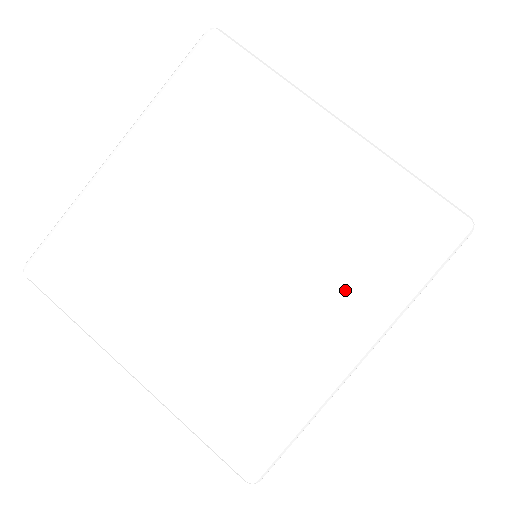
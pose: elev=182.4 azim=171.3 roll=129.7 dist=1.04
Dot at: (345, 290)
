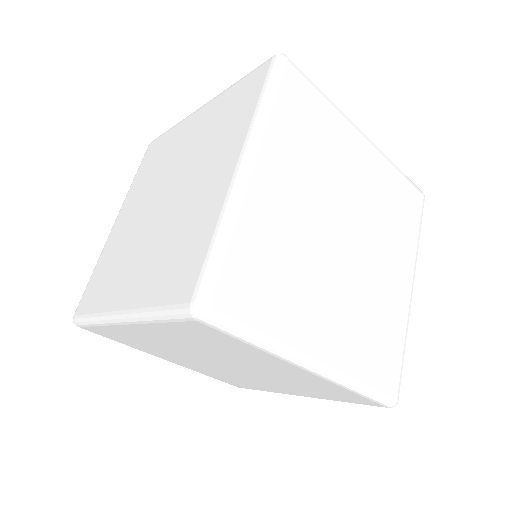
Dot at: (223, 147)
